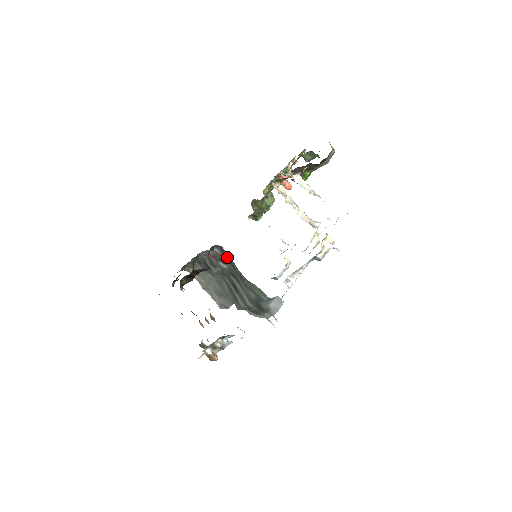
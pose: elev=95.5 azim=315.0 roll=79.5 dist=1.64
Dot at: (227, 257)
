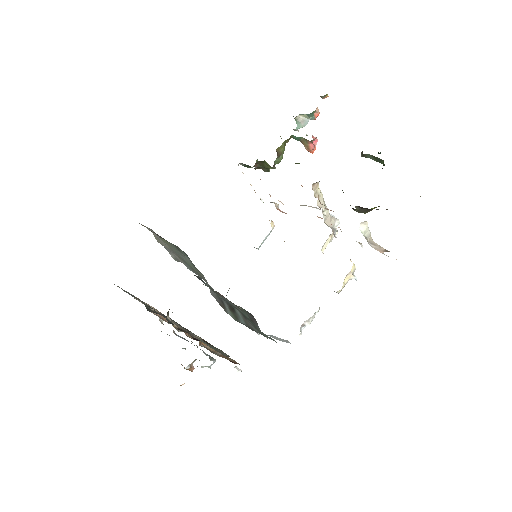
Dot at: (250, 316)
